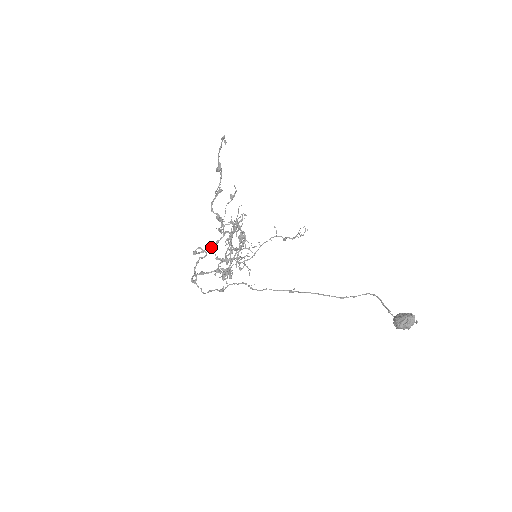
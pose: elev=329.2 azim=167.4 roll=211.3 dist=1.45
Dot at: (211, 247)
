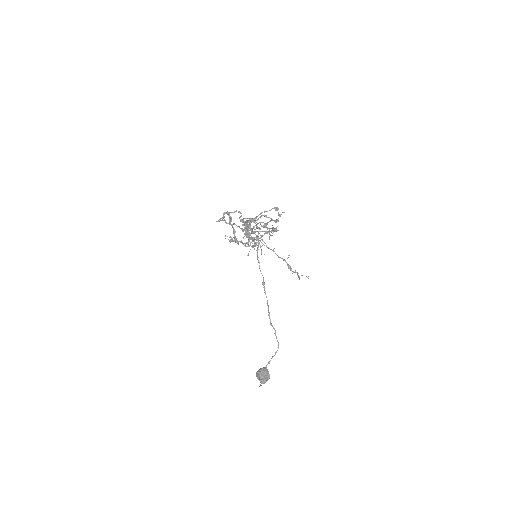
Dot at: (241, 220)
